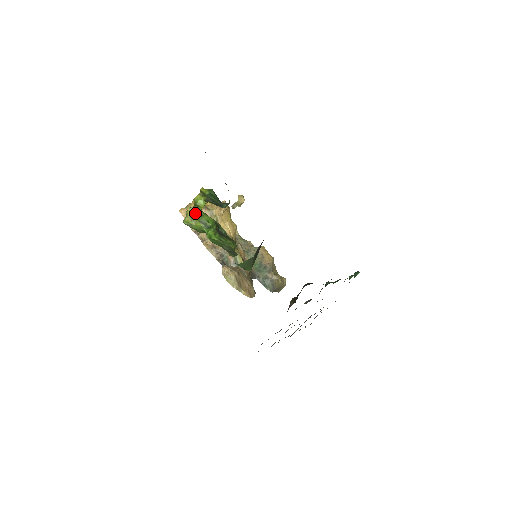
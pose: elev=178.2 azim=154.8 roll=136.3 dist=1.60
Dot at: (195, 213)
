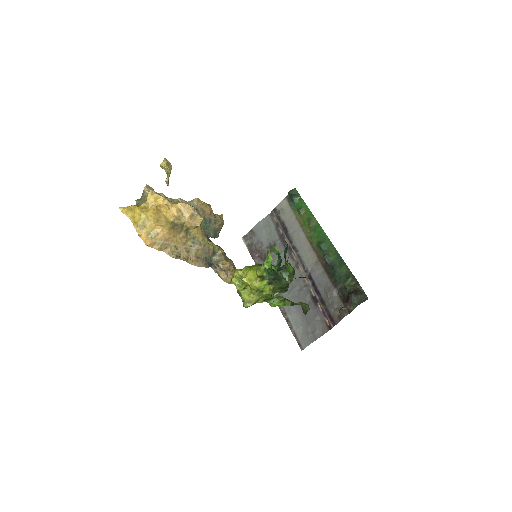
Dot at: (259, 297)
